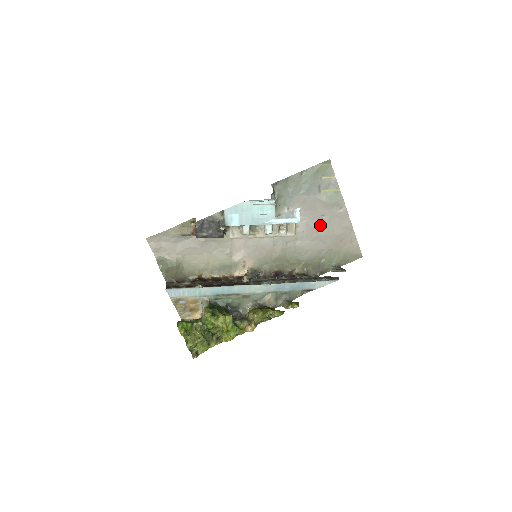
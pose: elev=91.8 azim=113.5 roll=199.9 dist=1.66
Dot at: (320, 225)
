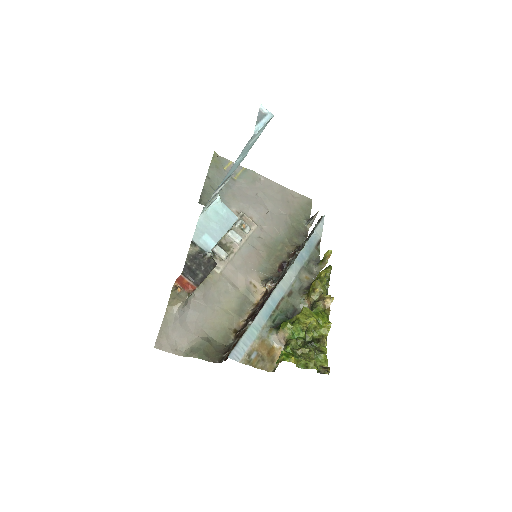
Dot at: (263, 203)
